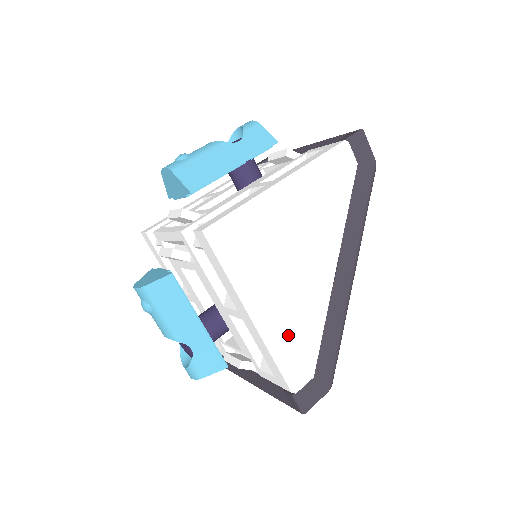
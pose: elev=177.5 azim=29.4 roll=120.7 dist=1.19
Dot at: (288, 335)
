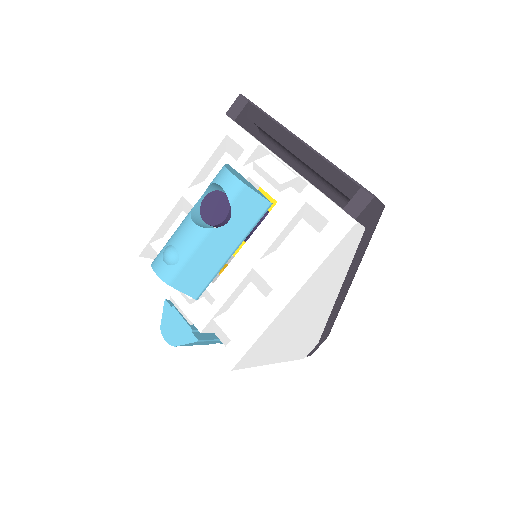
Dot at: (300, 347)
